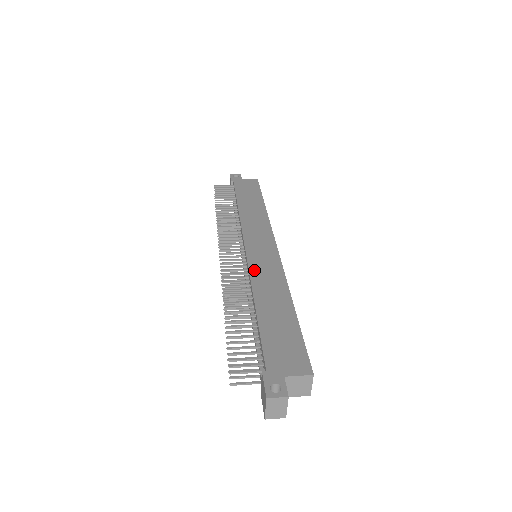
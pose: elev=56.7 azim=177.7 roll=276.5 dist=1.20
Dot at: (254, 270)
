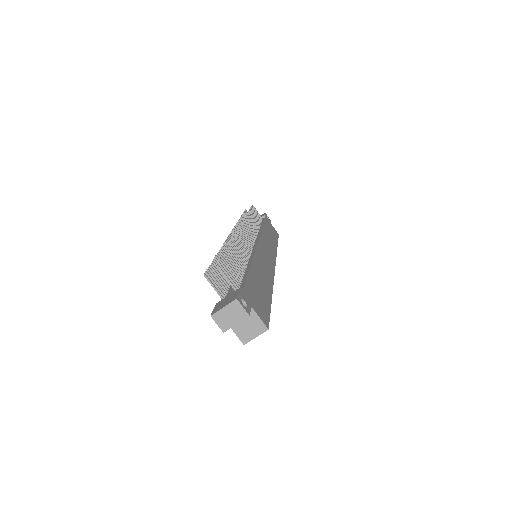
Dot at: (258, 254)
